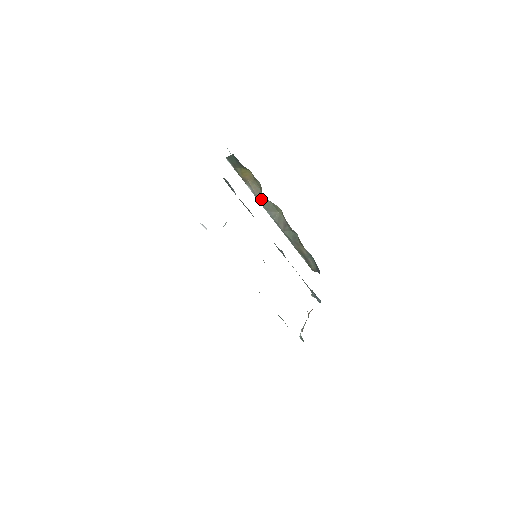
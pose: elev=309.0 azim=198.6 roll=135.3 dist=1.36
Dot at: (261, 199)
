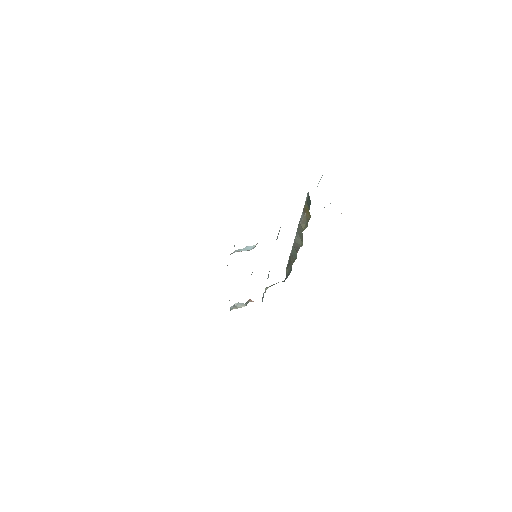
Dot at: (300, 227)
